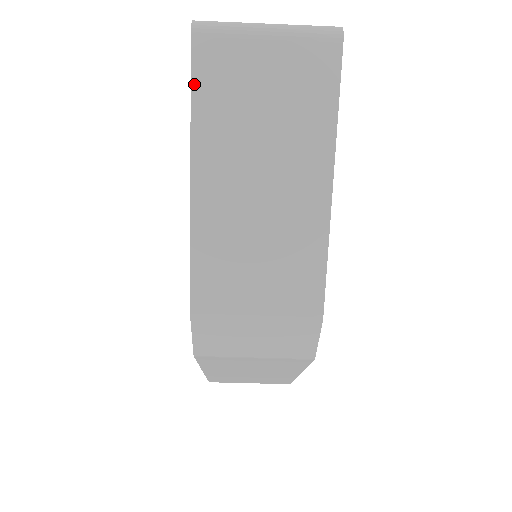
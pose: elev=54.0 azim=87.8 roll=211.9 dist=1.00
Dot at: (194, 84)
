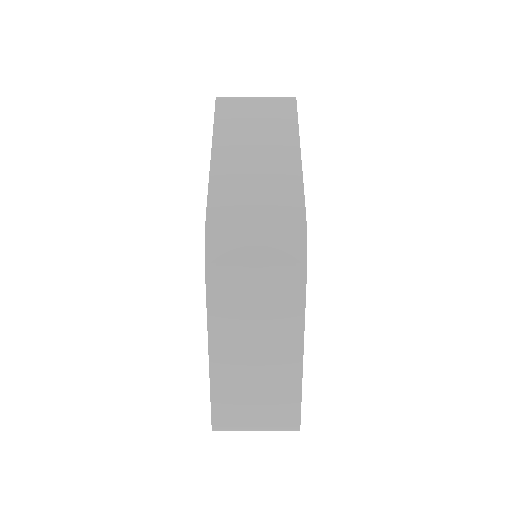
Dot at: (216, 114)
